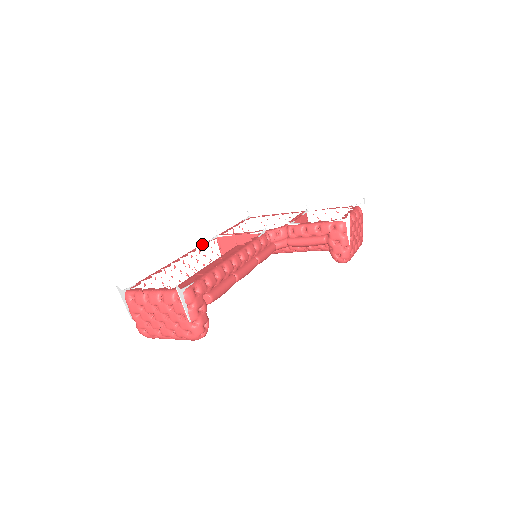
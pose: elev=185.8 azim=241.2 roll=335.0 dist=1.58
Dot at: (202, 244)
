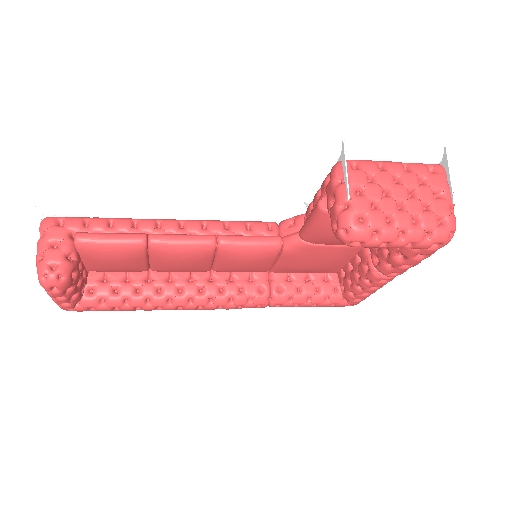
Dot at: occluded
